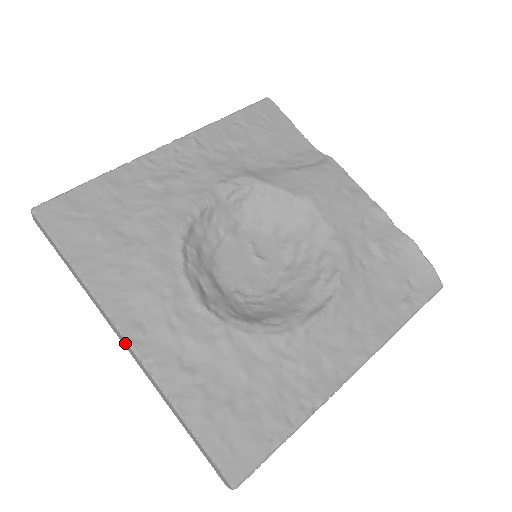
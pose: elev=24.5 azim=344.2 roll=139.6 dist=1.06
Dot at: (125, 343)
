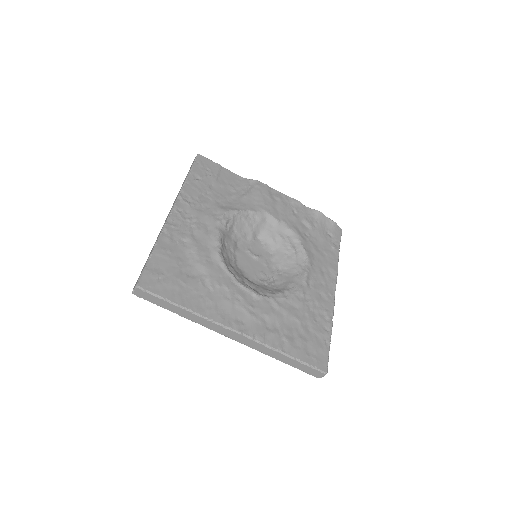
Dot at: (235, 335)
